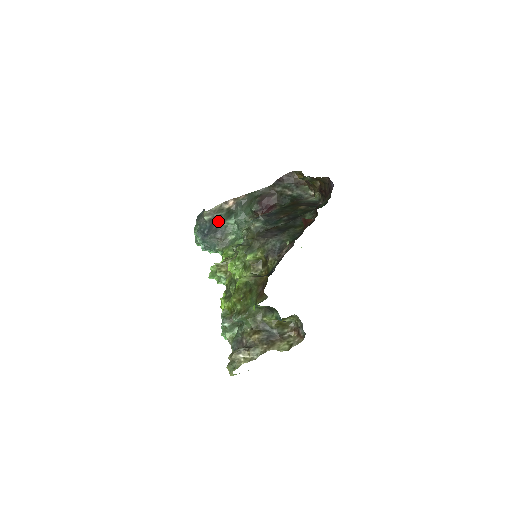
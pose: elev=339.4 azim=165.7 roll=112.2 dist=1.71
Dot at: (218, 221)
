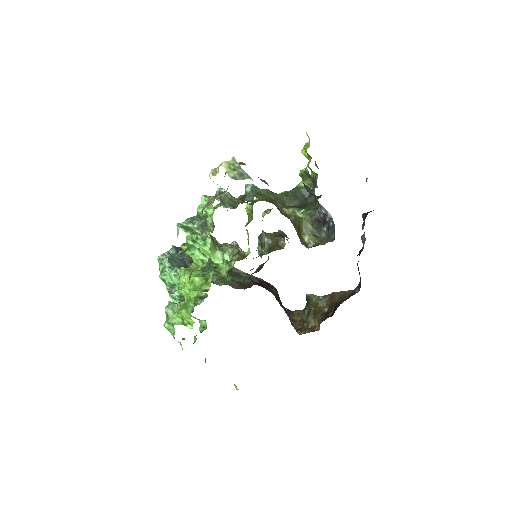
Dot at: occluded
